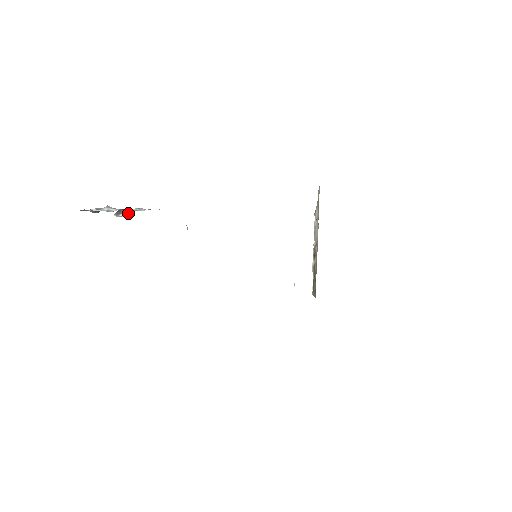
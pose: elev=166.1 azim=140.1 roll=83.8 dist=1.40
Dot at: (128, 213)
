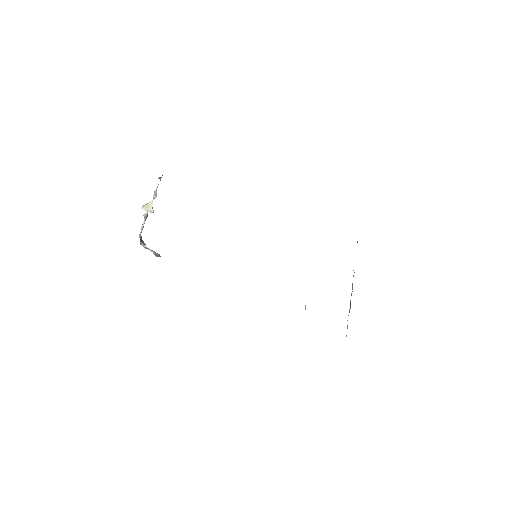
Dot at: (149, 203)
